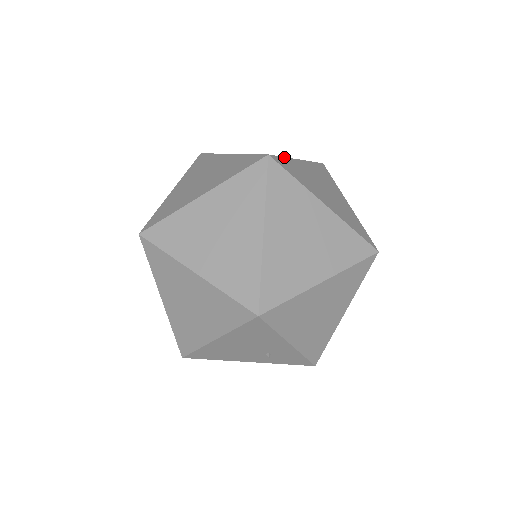
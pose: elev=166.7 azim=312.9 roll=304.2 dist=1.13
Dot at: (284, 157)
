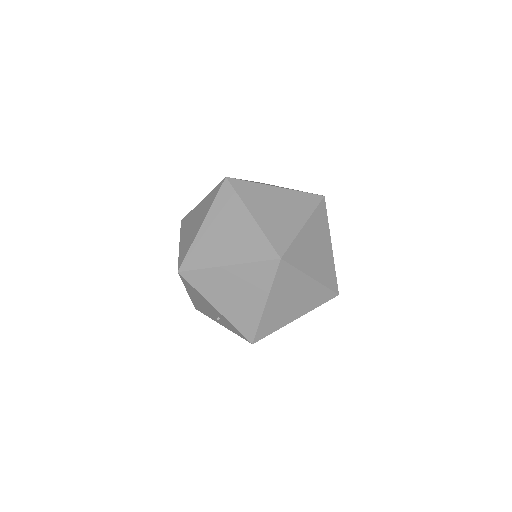
Dot at: (250, 181)
